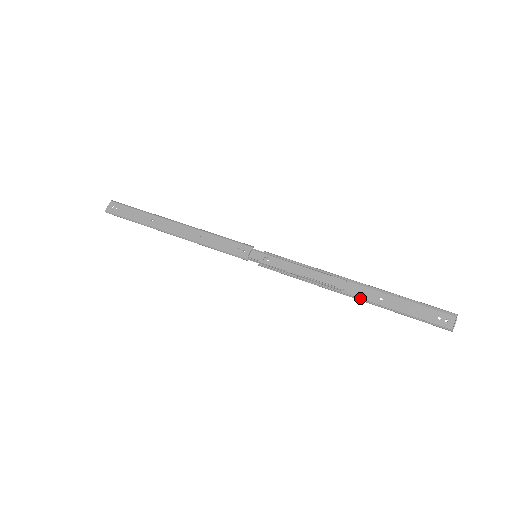
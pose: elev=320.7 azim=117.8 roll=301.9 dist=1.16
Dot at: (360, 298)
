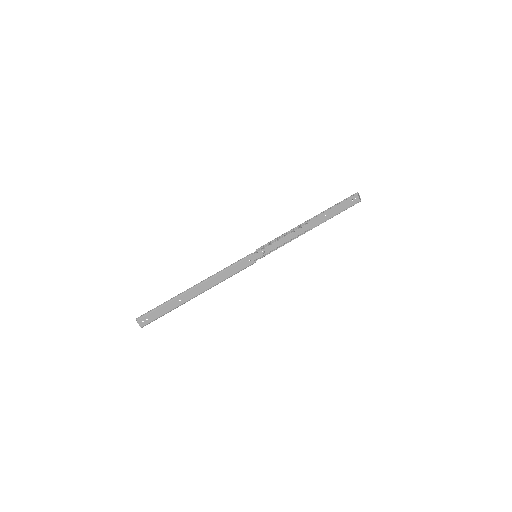
Dot at: (317, 224)
